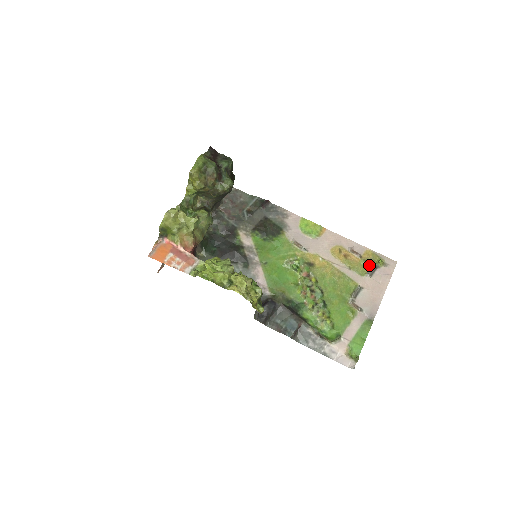
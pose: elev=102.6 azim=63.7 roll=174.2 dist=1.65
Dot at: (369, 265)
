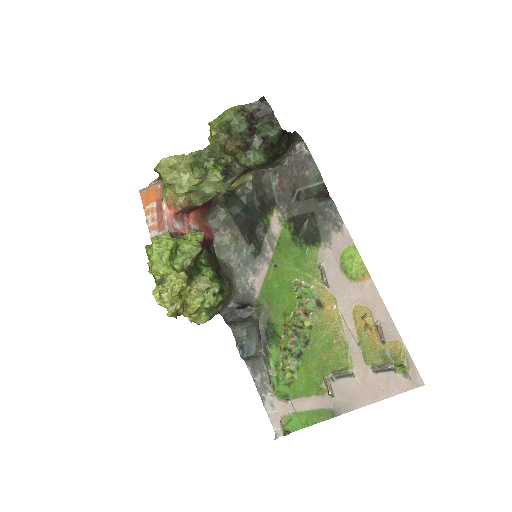
Dot at: (385, 359)
